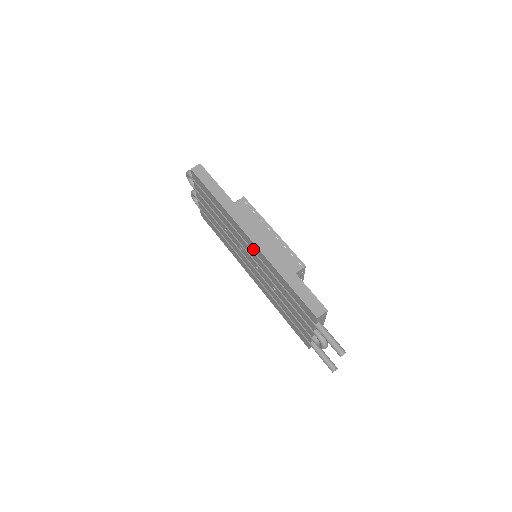
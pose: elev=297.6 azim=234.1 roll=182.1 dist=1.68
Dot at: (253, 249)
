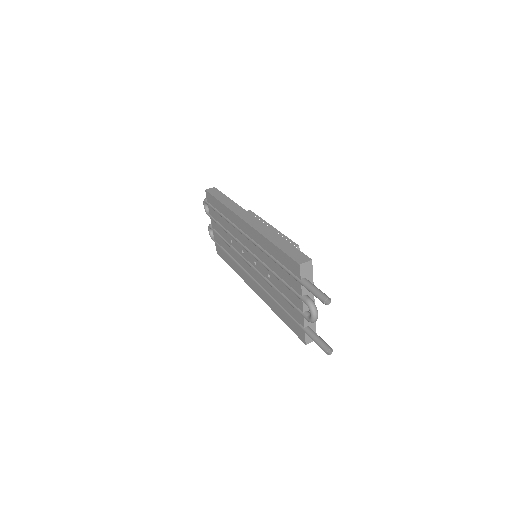
Dot at: (249, 234)
